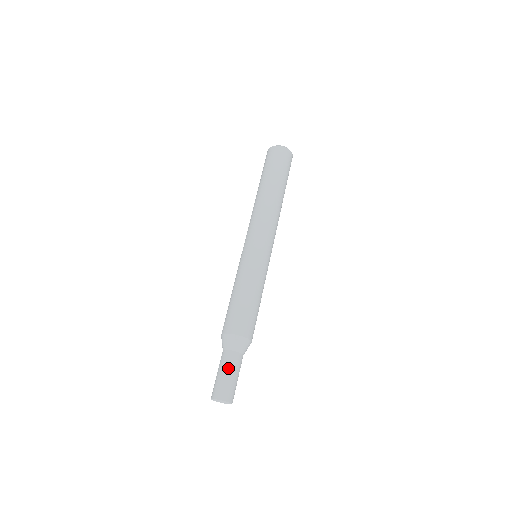
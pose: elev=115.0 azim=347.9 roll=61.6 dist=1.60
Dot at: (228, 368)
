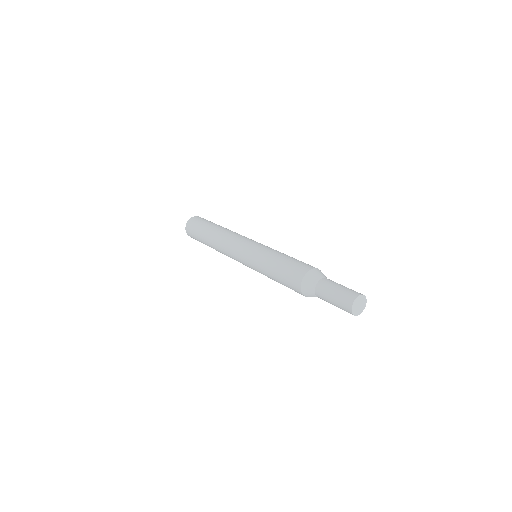
Dot at: (334, 285)
